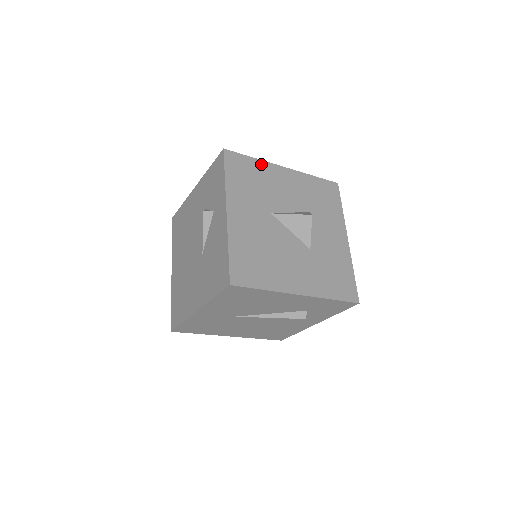
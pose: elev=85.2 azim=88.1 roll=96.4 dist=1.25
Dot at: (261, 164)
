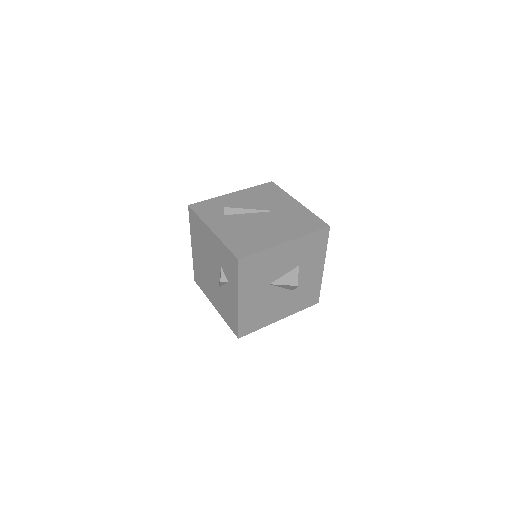
Dot at: (267, 252)
